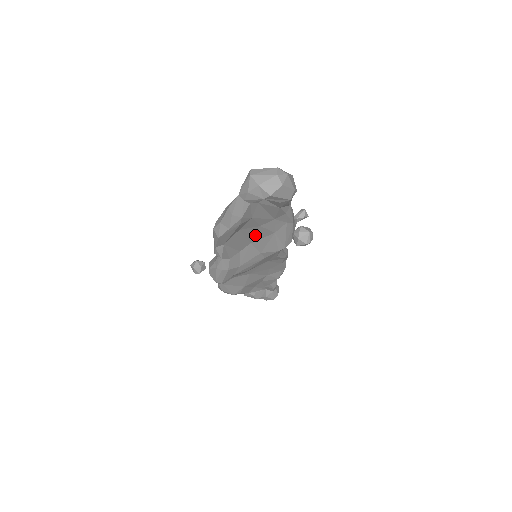
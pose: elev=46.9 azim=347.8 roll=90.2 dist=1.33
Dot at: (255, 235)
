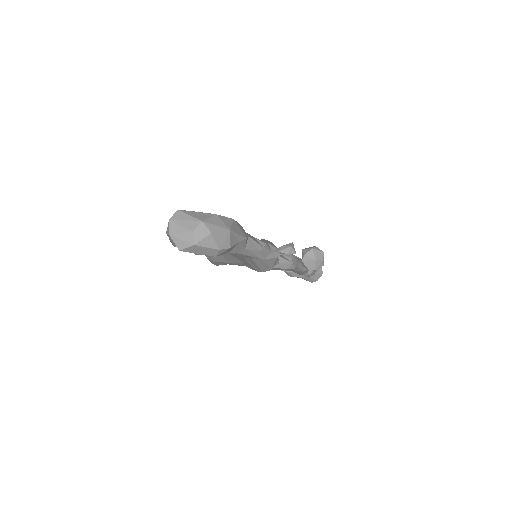
Dot at: occluded
